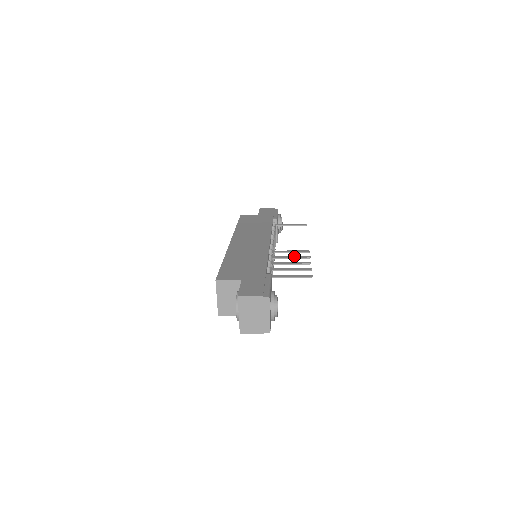
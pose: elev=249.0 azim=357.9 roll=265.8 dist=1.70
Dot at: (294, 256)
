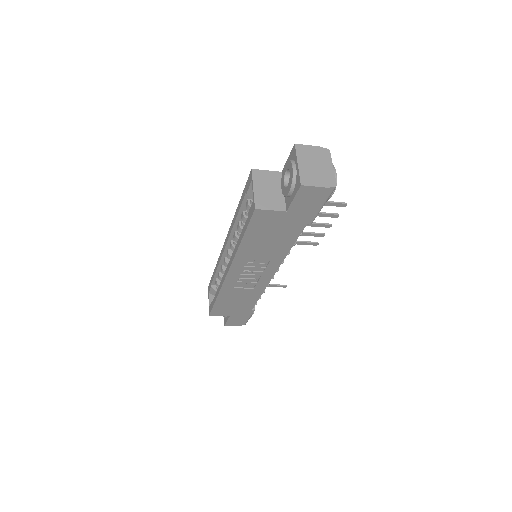
Dot at: (307, 233)
